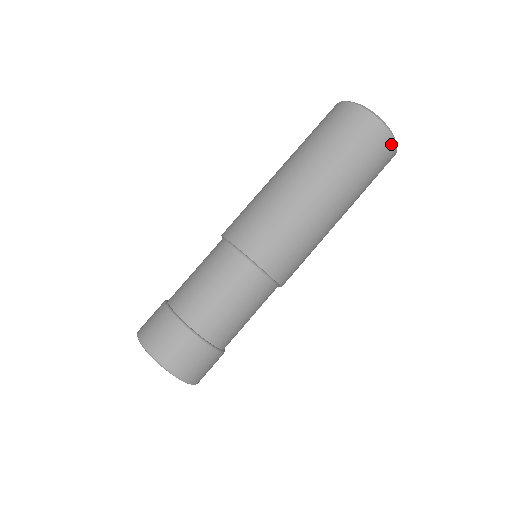
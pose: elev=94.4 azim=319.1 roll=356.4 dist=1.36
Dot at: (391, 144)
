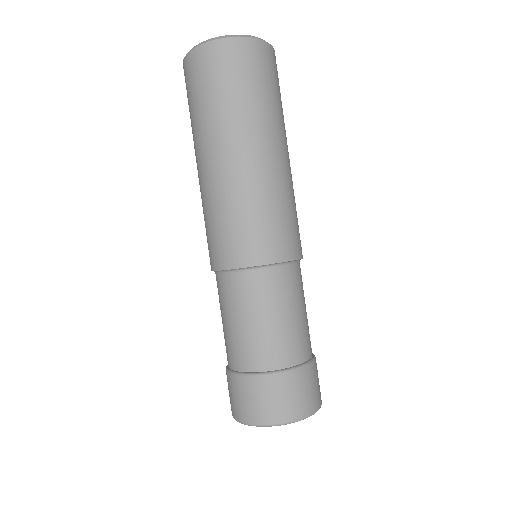
Dot at: (228, 44)
